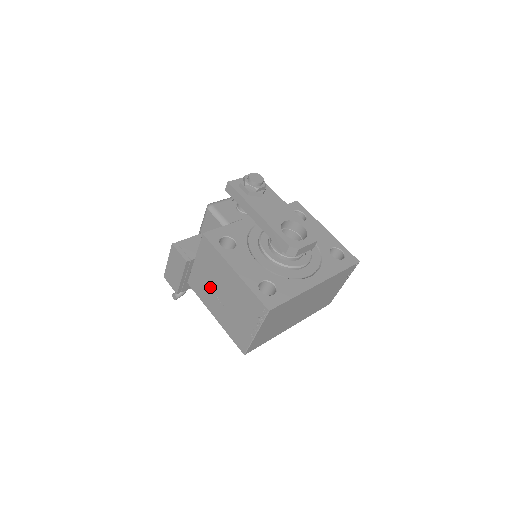
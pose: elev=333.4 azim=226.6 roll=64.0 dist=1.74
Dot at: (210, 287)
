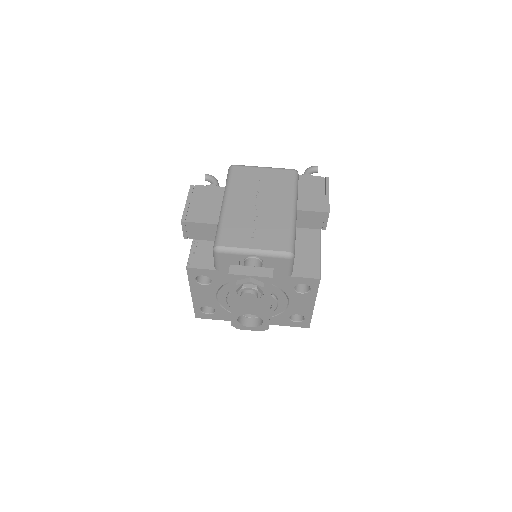
Dot at: occluded
